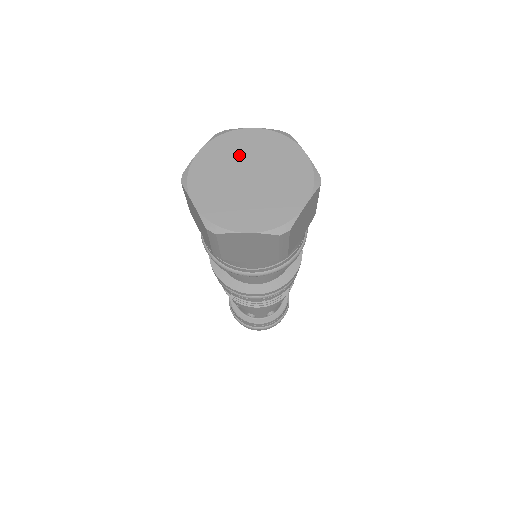
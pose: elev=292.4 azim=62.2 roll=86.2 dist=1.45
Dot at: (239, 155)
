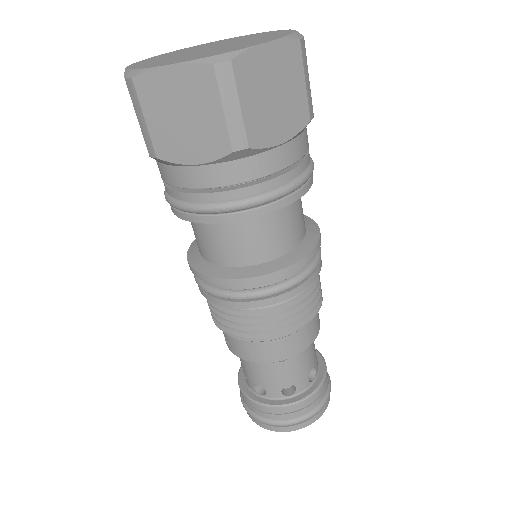
Dot at: (209, 45)
